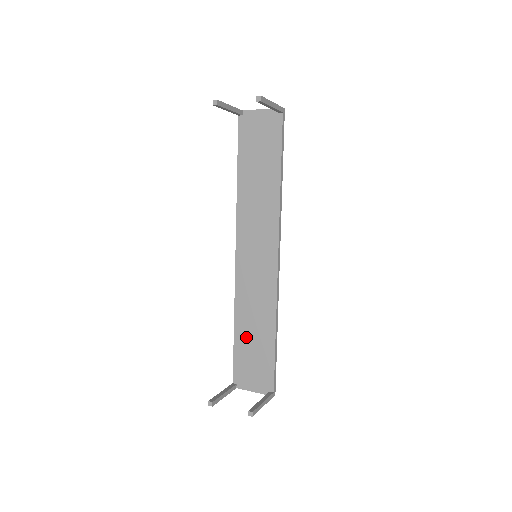
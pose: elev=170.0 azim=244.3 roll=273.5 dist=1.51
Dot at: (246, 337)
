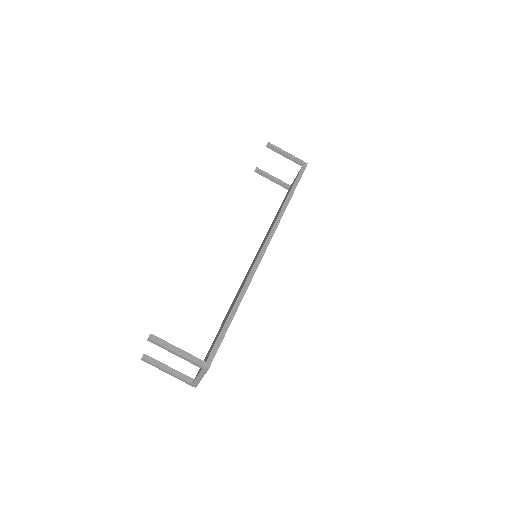
Dot at: (221, 326)
